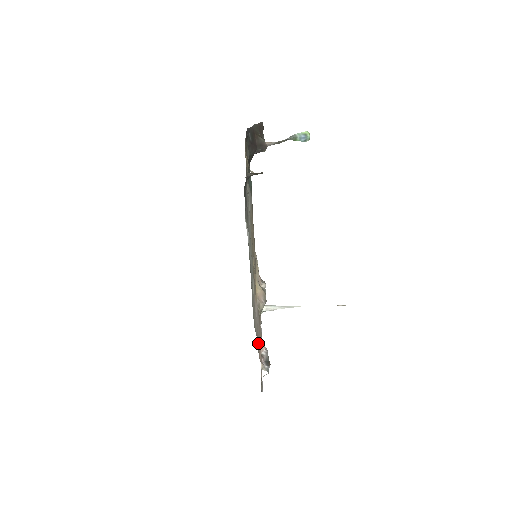
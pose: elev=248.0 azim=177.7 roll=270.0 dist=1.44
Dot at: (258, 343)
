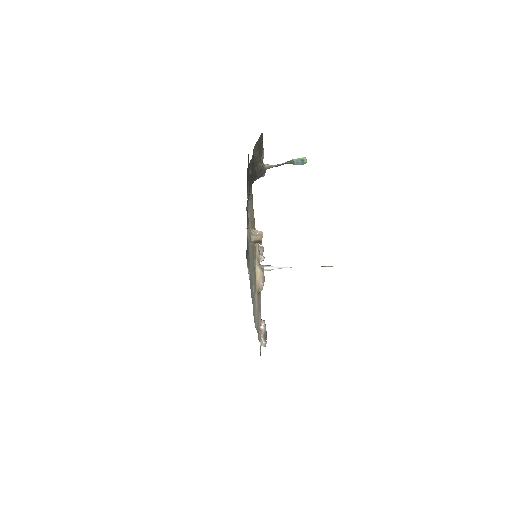
Dot at: (258, 331)
